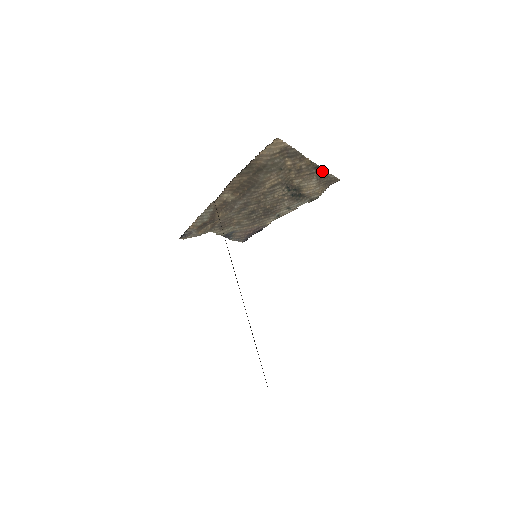
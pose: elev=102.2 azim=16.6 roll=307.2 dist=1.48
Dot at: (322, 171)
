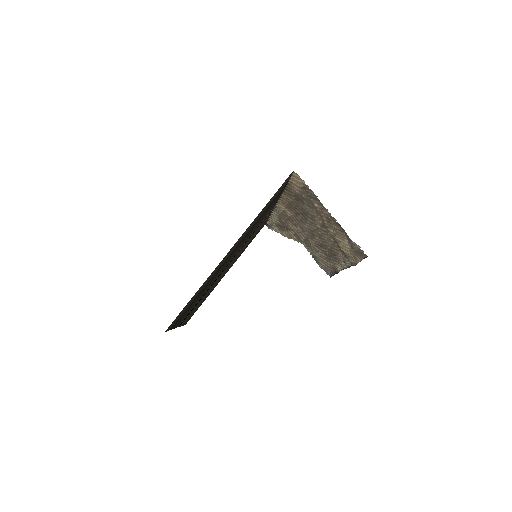
Dot at: occluded
